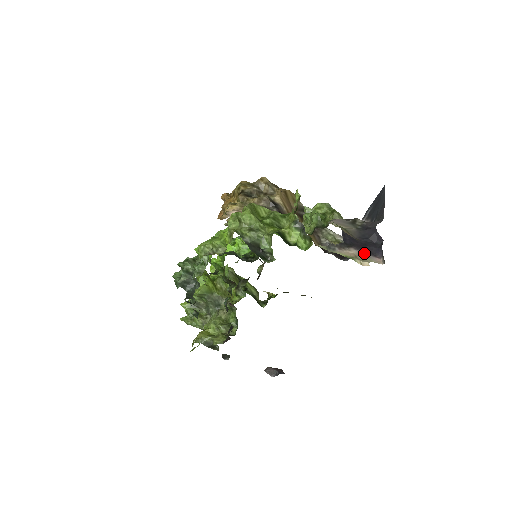
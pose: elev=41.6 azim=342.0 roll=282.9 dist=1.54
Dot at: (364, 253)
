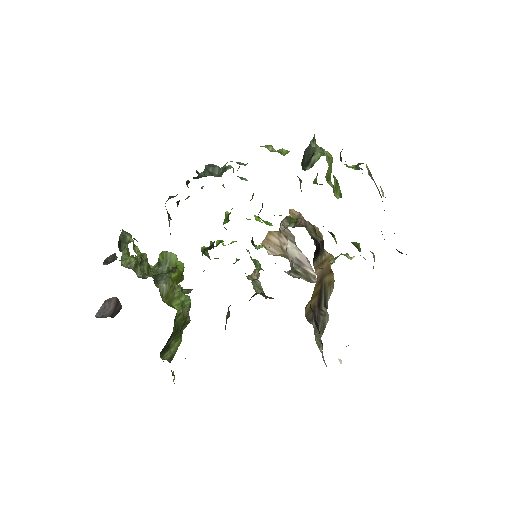
Dot at: occluded
